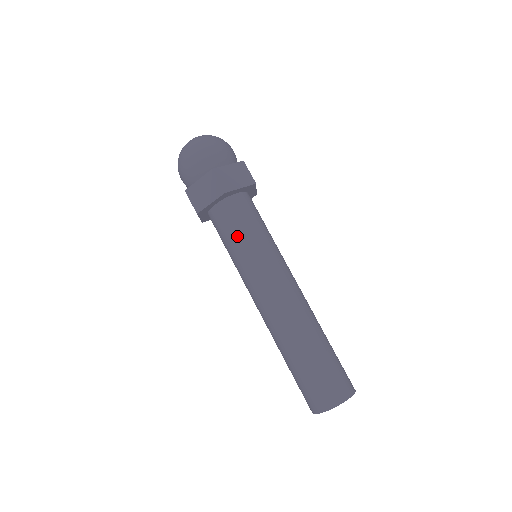
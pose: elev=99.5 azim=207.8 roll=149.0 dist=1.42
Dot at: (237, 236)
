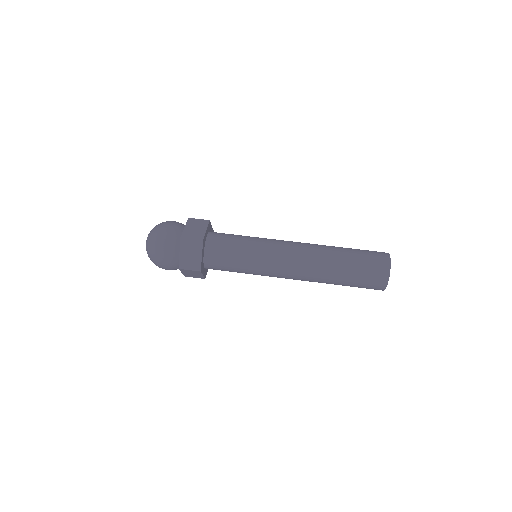
Dot at: (236, 255)
